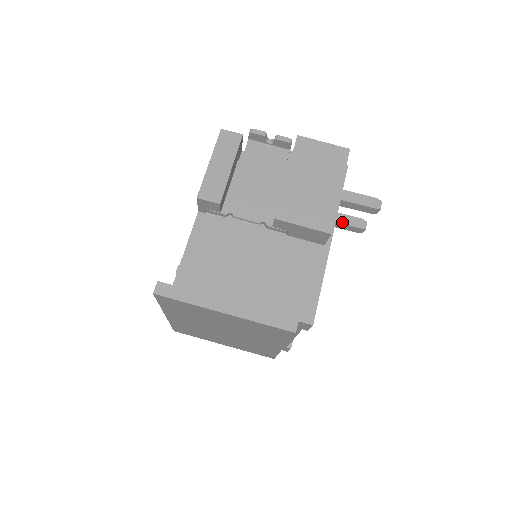
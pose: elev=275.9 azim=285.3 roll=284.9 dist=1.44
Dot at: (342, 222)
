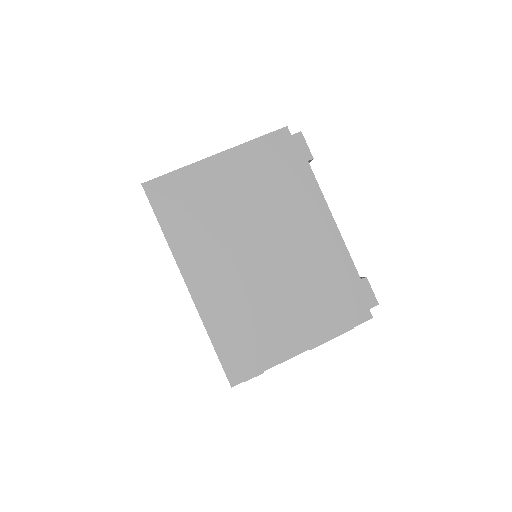
Dot at: occluded
